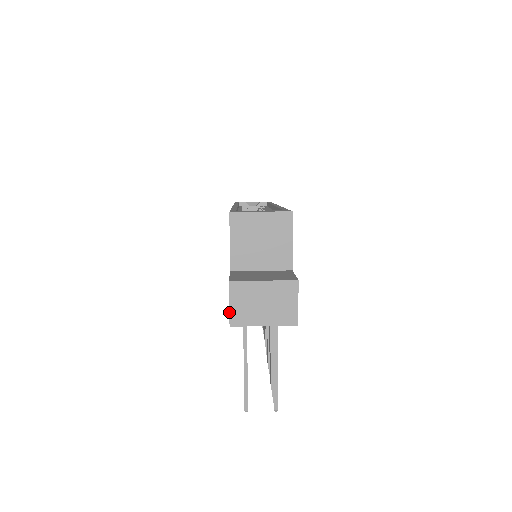
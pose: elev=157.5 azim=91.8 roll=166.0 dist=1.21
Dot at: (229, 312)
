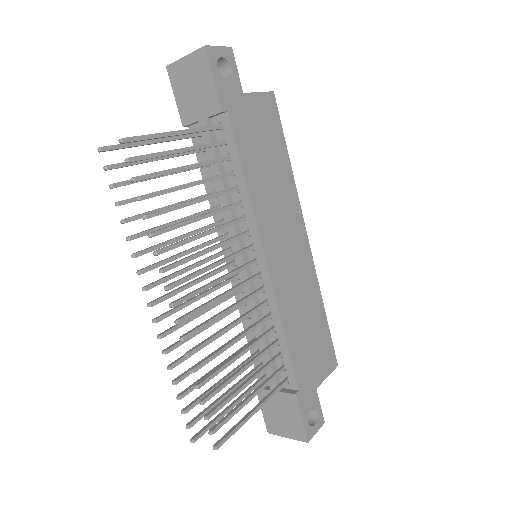
Dot at: occluded
